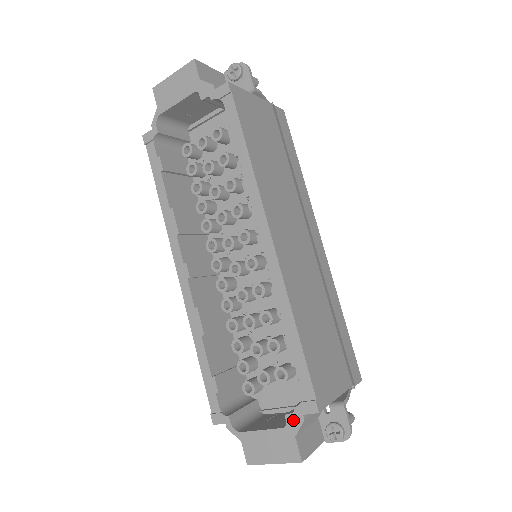
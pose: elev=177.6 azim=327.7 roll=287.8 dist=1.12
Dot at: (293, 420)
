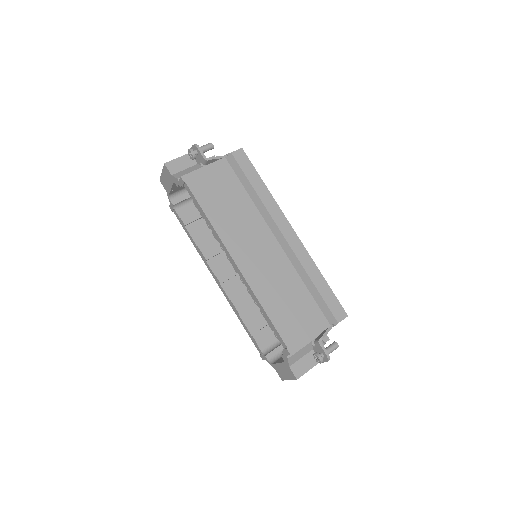
Dot at: (284, 358)
